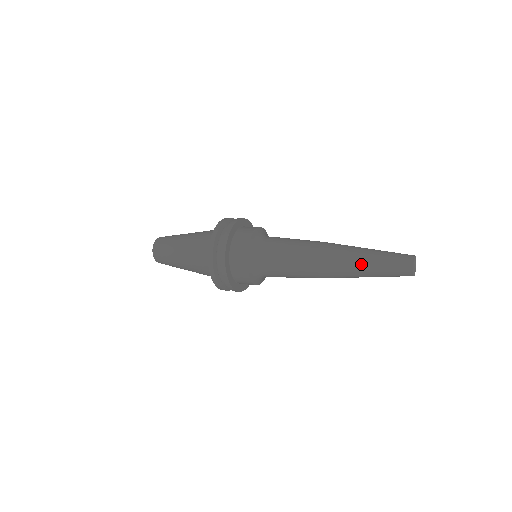
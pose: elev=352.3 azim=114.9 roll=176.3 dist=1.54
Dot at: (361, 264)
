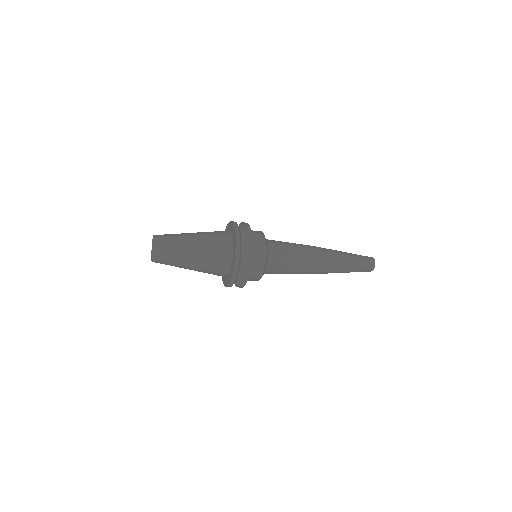
Dot at: (345, 260)
